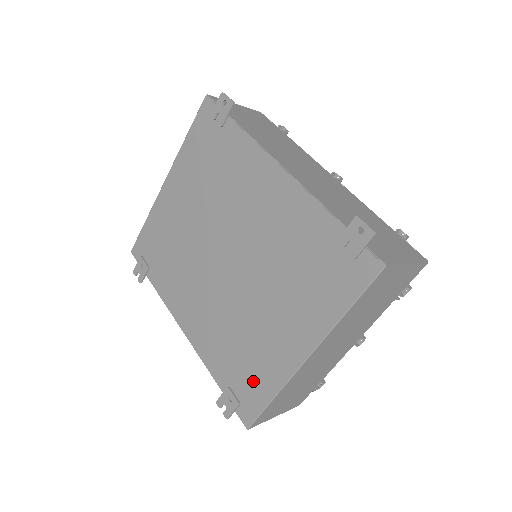
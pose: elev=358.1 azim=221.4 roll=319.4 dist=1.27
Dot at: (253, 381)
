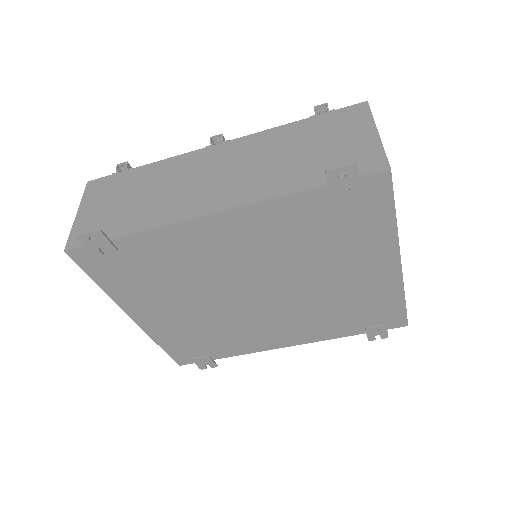
Dot at: (378, 309)
